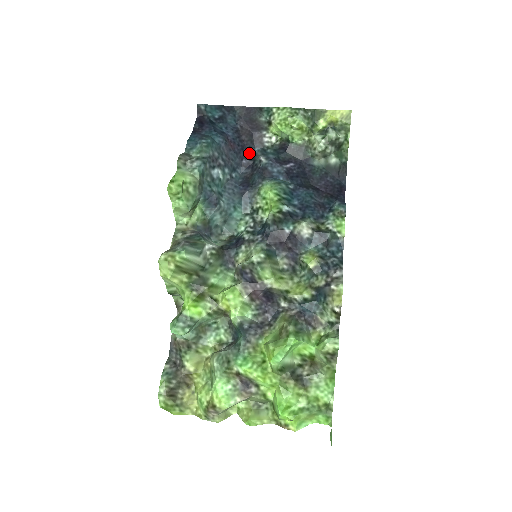
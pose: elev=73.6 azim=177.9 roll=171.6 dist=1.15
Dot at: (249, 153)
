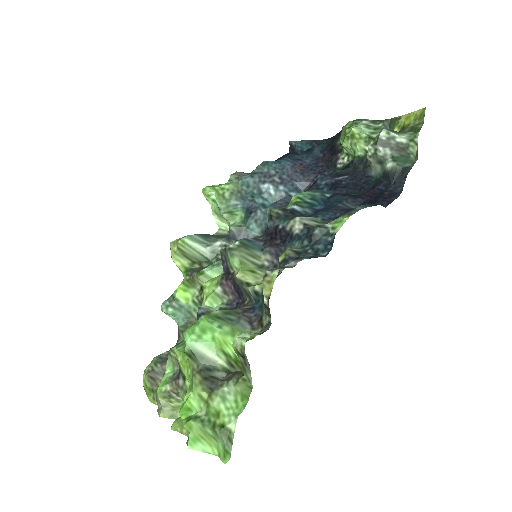
Dot at: occluded
